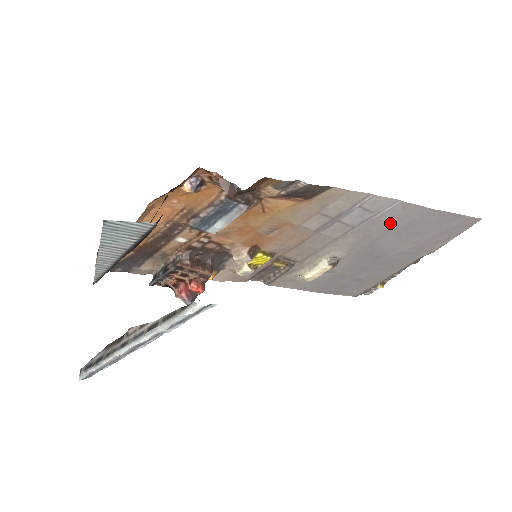
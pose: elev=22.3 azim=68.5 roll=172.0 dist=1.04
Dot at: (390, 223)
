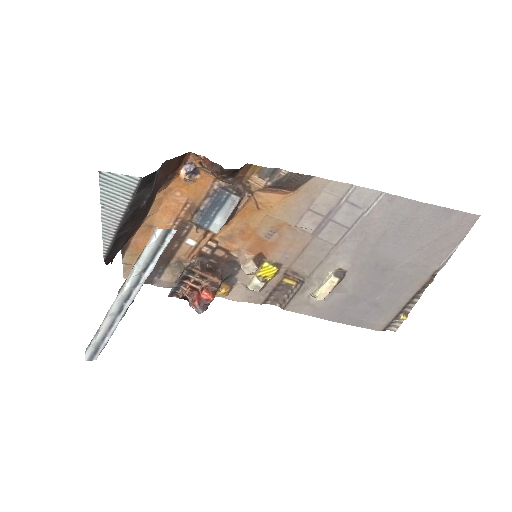
Dot at: (383, 222)
